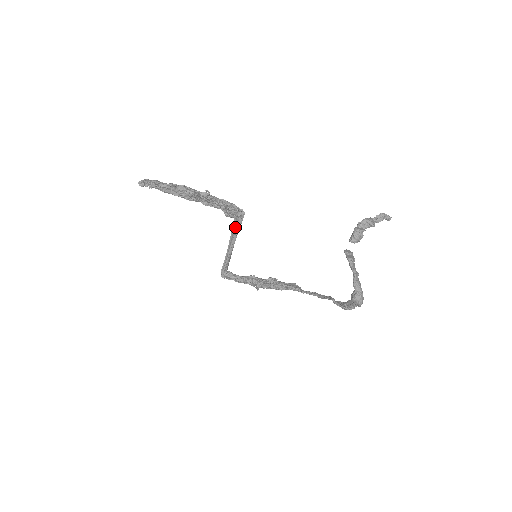
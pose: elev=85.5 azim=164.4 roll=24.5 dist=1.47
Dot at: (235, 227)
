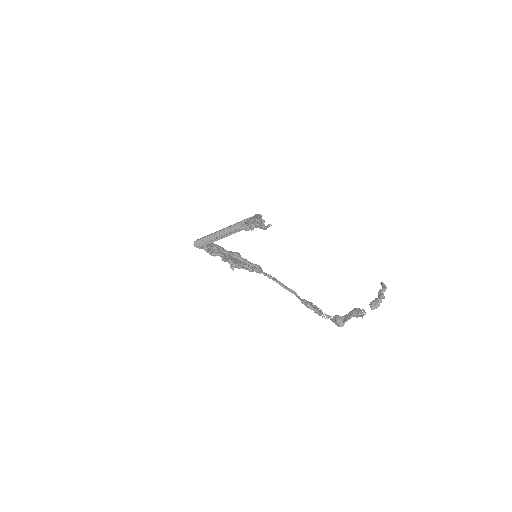
Dot at: occluded
